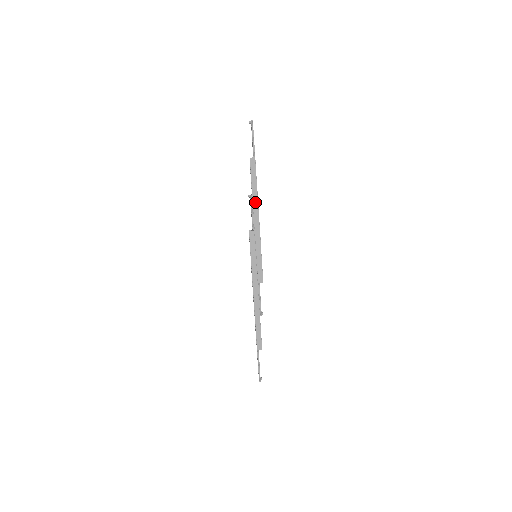
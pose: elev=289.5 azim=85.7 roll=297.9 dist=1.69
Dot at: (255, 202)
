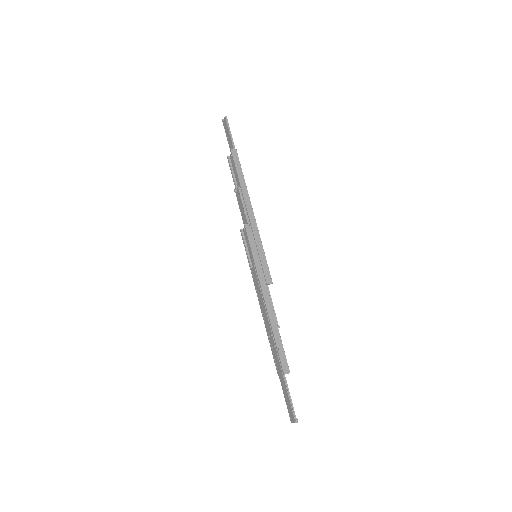
Dot at: (245, 193)
